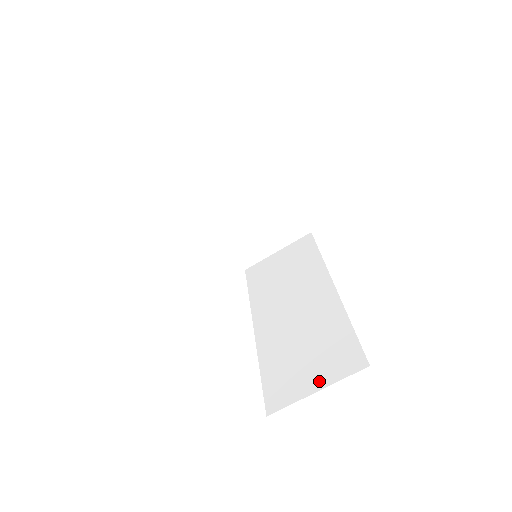
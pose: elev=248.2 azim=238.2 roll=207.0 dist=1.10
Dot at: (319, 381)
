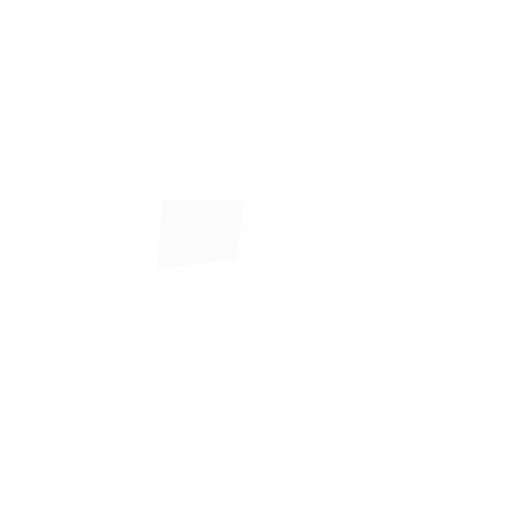
Dot at: (355, 272)
